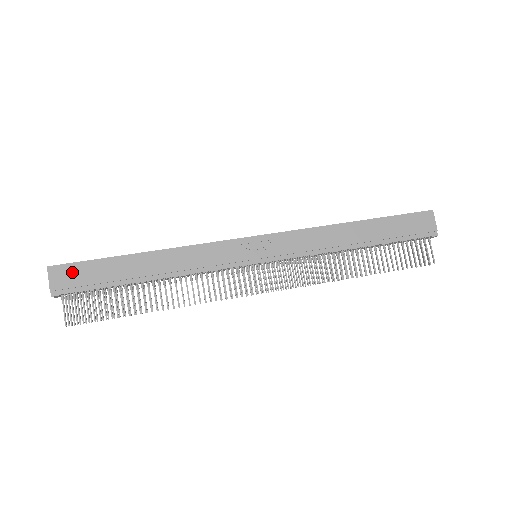
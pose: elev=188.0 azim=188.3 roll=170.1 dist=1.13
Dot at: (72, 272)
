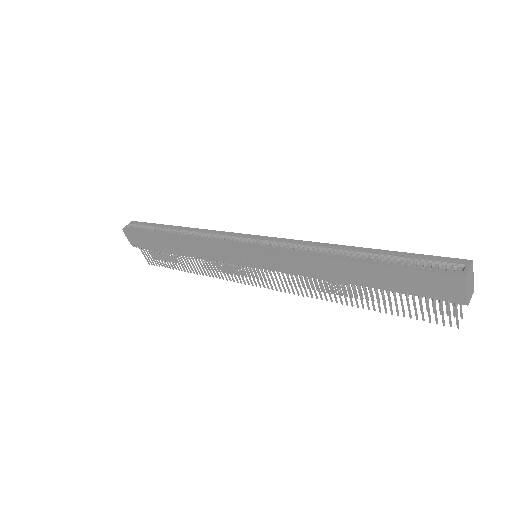
Dot at: (136, 237)
